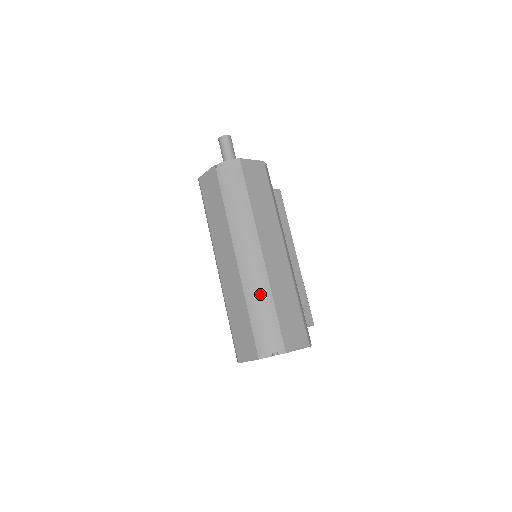
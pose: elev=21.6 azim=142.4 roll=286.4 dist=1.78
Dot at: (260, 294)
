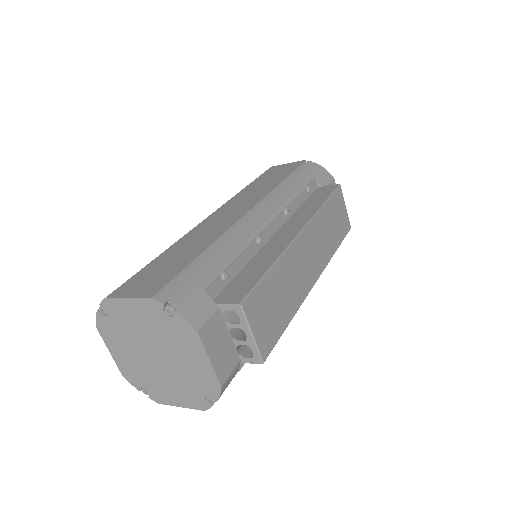
Dot at: occluded
